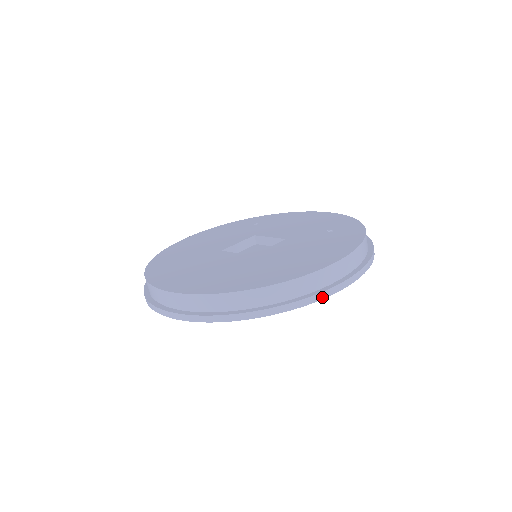
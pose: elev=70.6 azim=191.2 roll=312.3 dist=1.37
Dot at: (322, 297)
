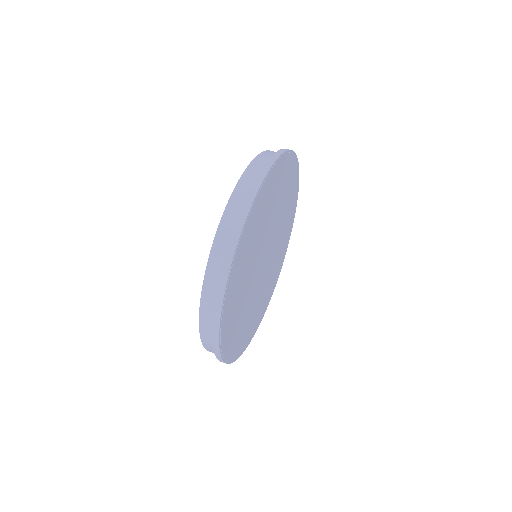
Dot at: (282, 152)
